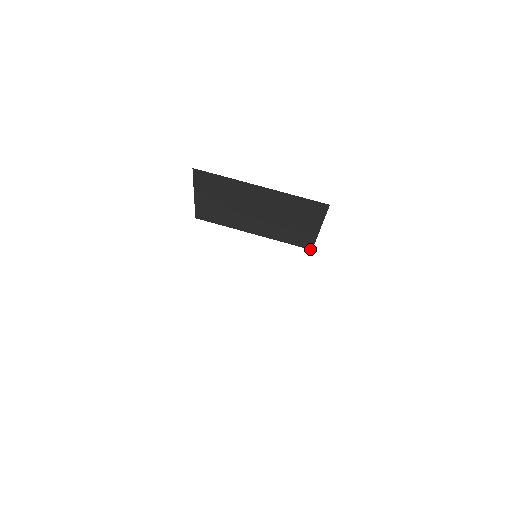
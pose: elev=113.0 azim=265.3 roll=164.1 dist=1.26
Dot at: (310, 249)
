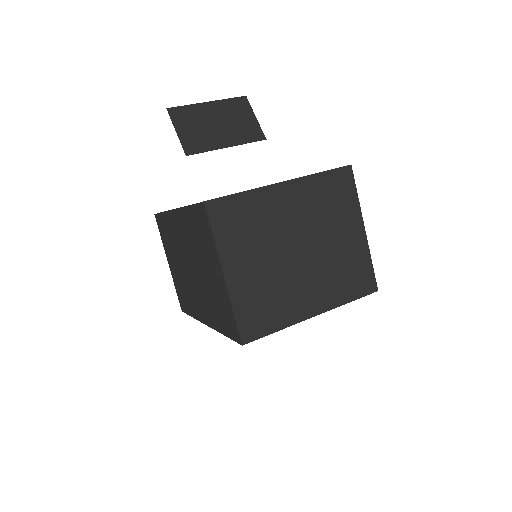
Dot at: occluded
